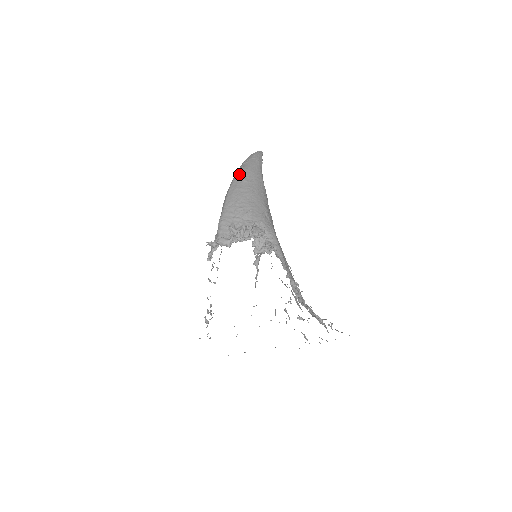
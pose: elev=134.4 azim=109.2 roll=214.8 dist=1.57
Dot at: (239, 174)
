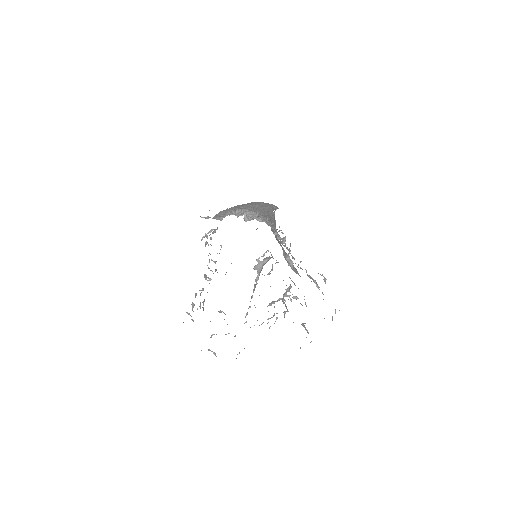
Dot at: occluded
